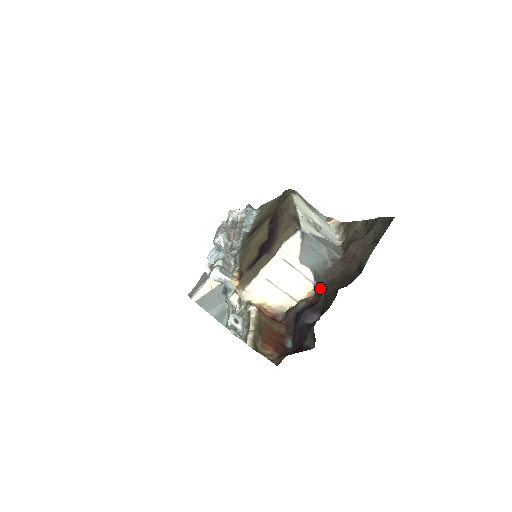
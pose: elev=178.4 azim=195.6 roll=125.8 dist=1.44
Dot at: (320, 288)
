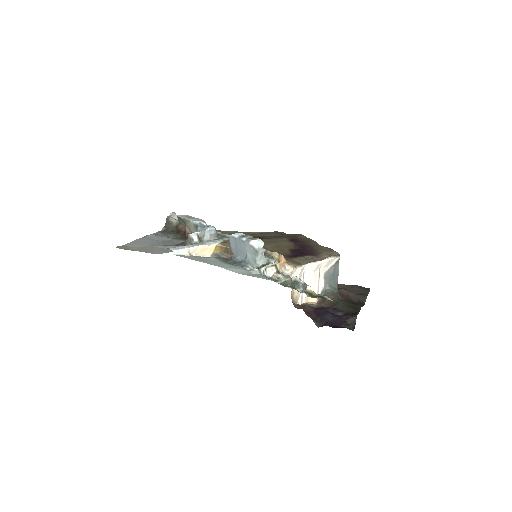
Dot at: (333, 301)
